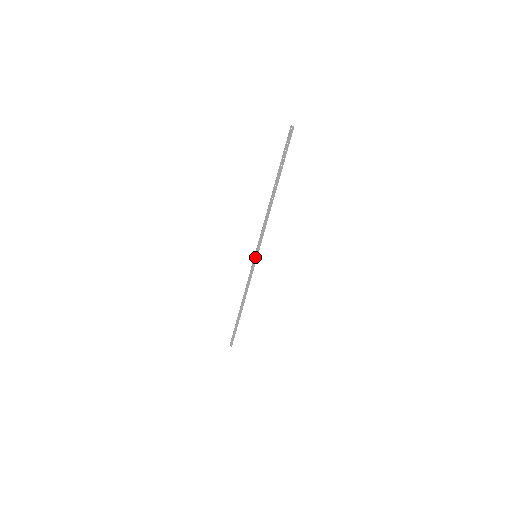
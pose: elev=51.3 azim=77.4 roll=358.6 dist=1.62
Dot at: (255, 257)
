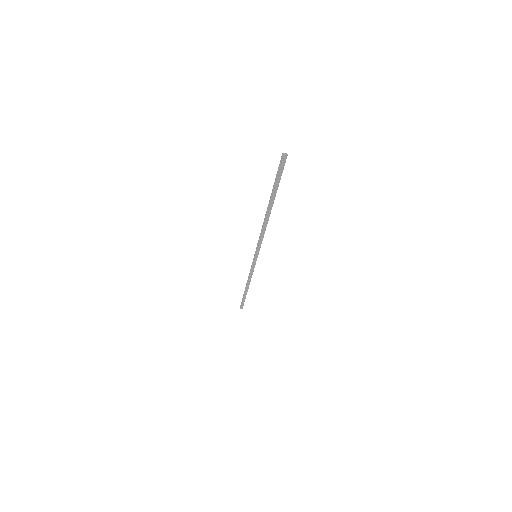
Dot at: (255, 257)
